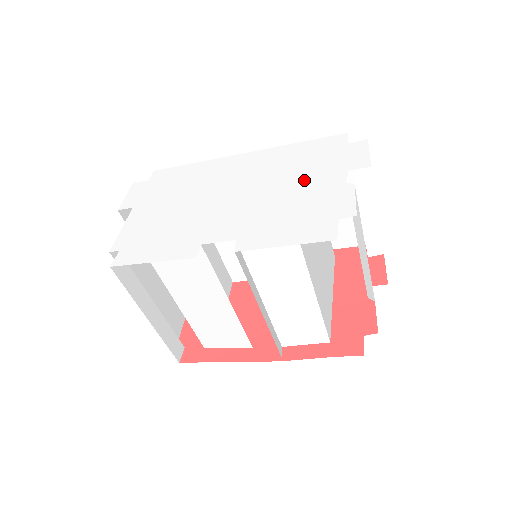
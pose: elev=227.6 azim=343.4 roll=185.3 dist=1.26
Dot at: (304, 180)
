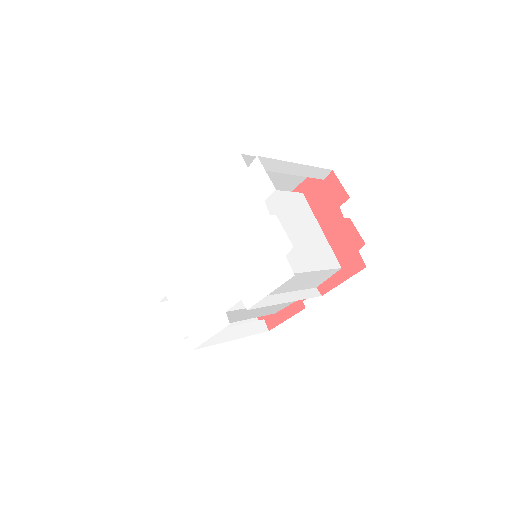
Dot at: (244, 224)
